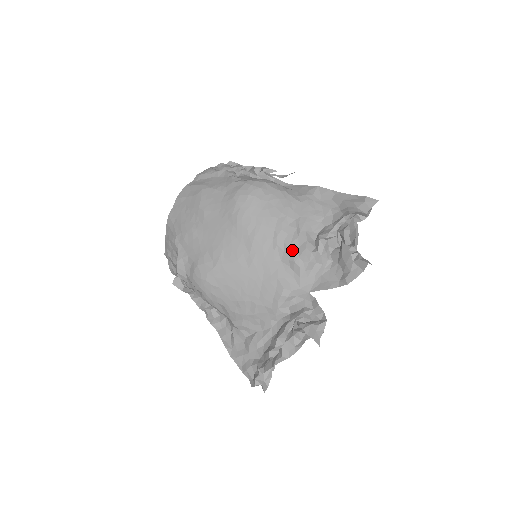
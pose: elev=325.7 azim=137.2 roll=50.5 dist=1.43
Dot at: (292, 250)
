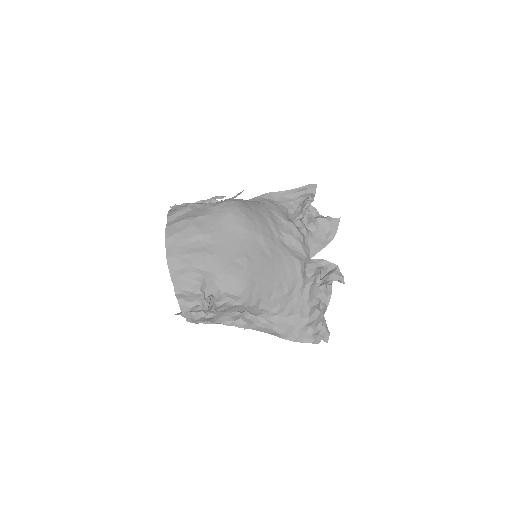
Dot at: (289, 233)
